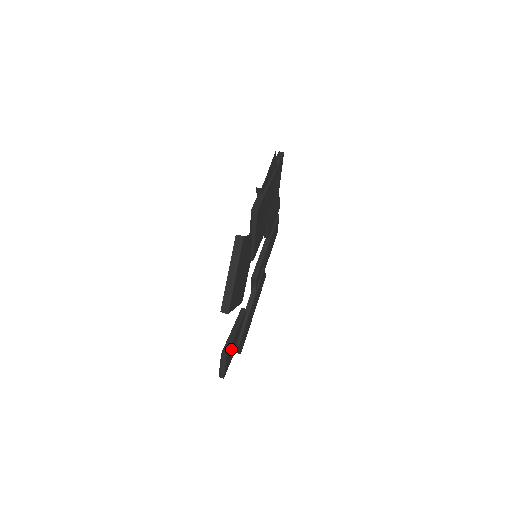
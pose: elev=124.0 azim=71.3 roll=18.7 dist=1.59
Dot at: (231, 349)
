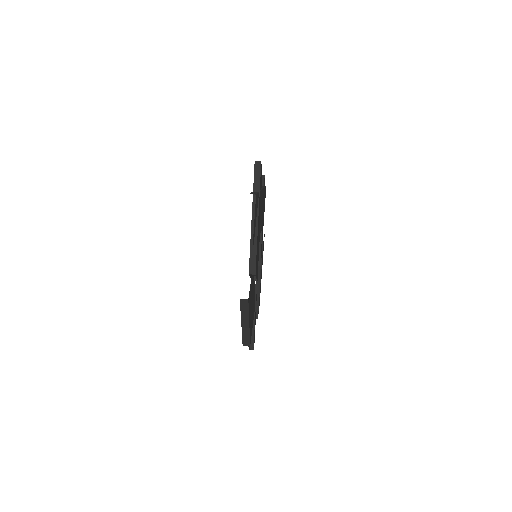
Dot at: occluded
